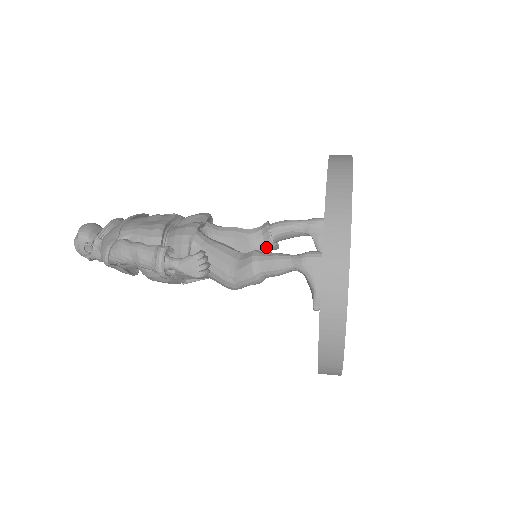
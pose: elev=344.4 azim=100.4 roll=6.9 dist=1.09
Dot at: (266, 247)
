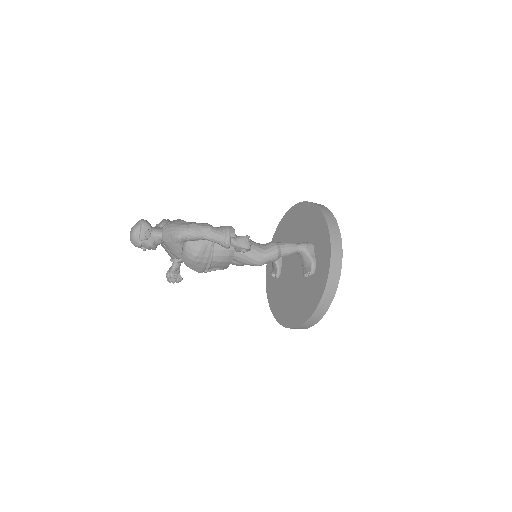
Dot at: occluded
